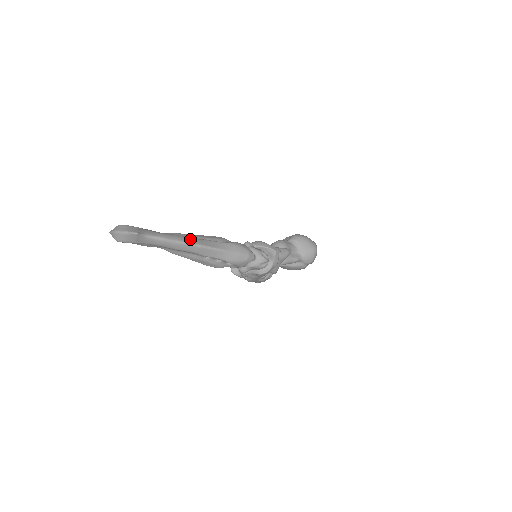
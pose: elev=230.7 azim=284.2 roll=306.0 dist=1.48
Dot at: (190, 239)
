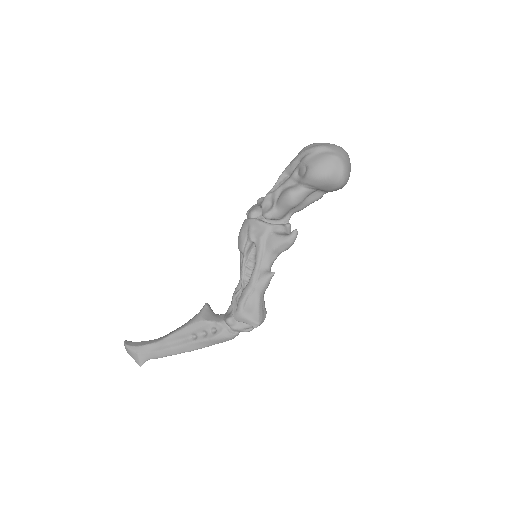
Dot at: (178, 350)
